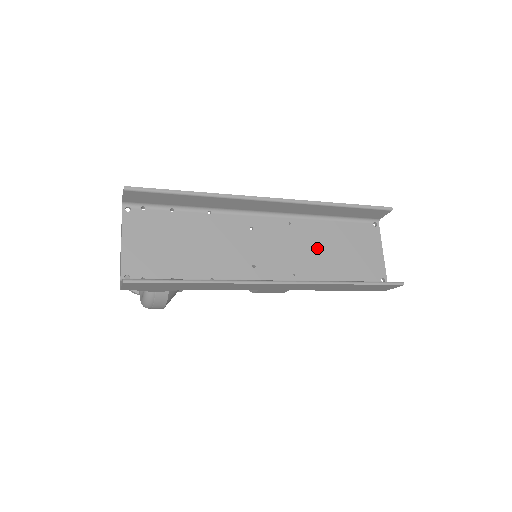
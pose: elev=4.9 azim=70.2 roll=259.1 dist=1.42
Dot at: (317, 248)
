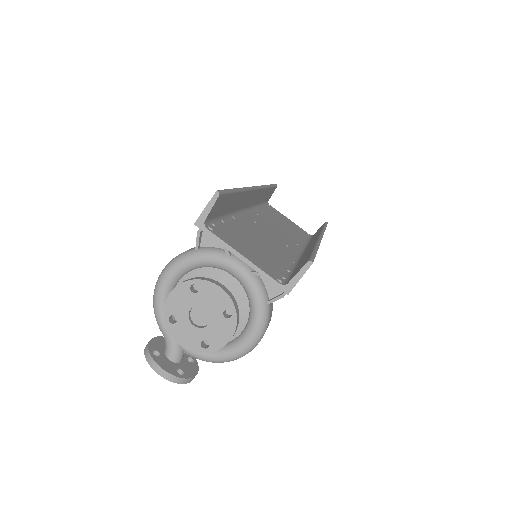
Dot at: (280, 225)
